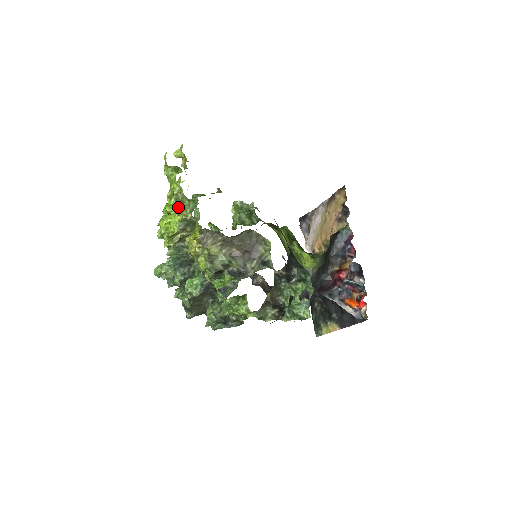
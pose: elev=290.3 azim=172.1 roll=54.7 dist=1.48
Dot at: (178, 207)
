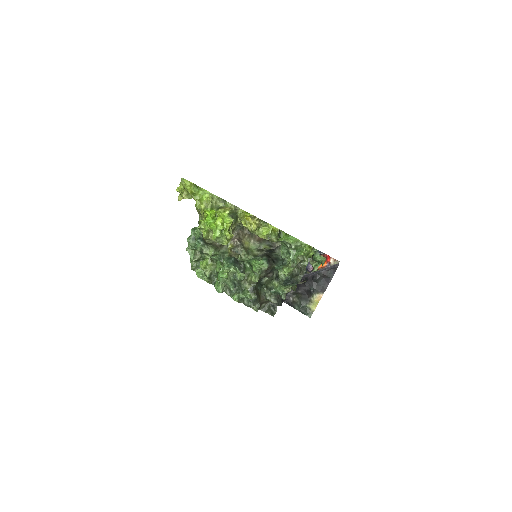
Dot at: (217, 210)
